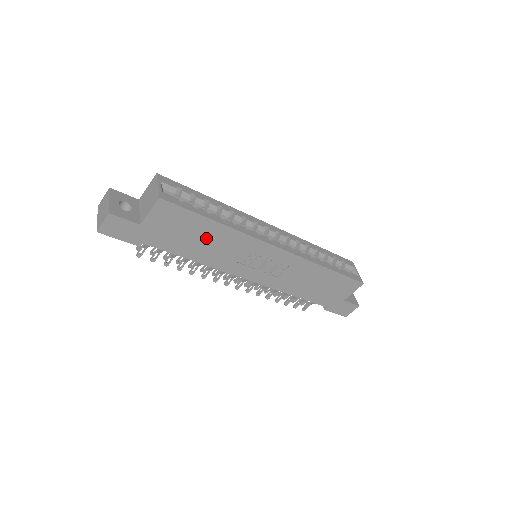
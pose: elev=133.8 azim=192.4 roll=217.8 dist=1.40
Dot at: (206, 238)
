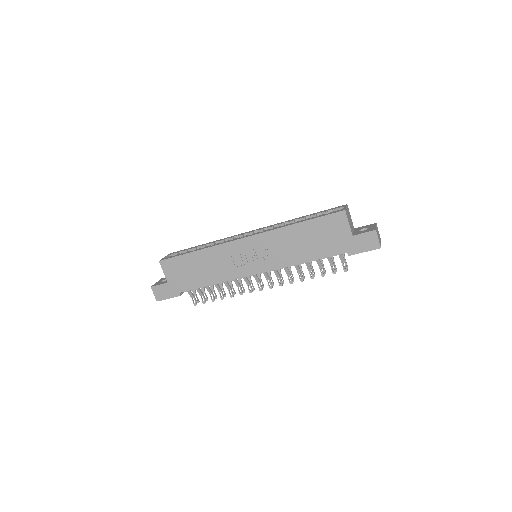
Dot at: (202, 265)
